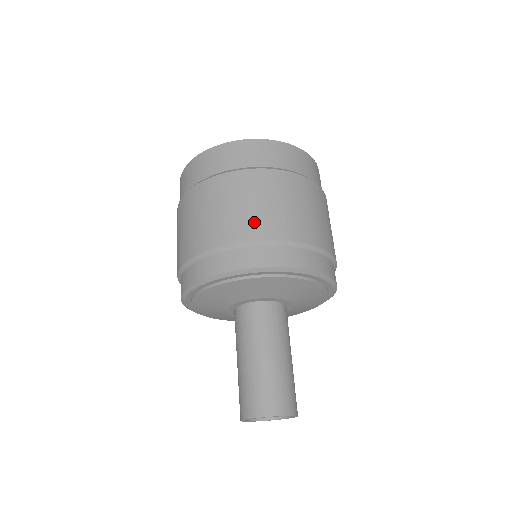
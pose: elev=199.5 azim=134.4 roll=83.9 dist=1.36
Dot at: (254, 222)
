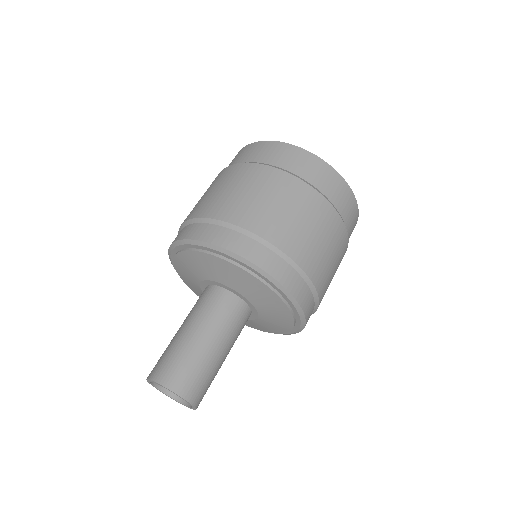
Dot at: (234, 206)
